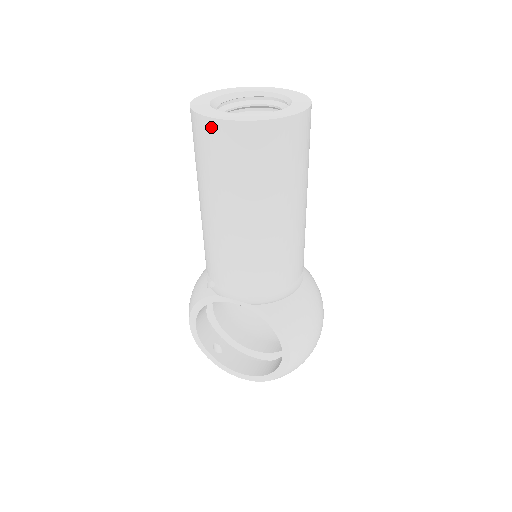
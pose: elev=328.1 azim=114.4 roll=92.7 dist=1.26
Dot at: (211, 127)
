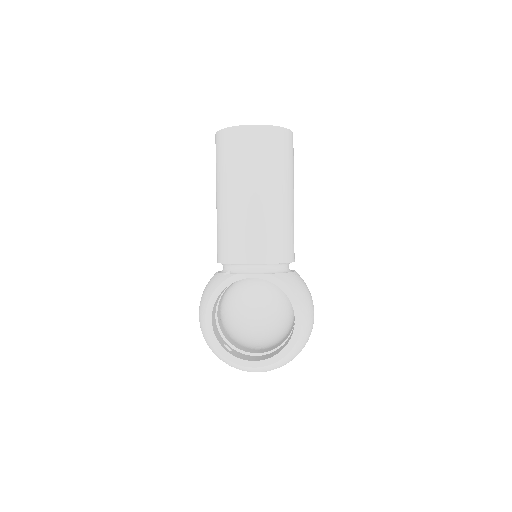
Dot at: (241, 132)
